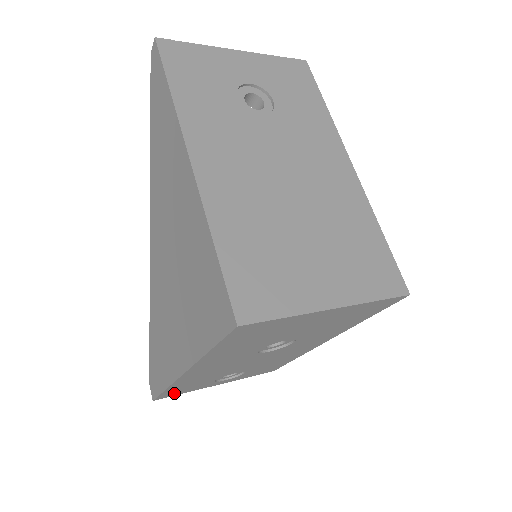
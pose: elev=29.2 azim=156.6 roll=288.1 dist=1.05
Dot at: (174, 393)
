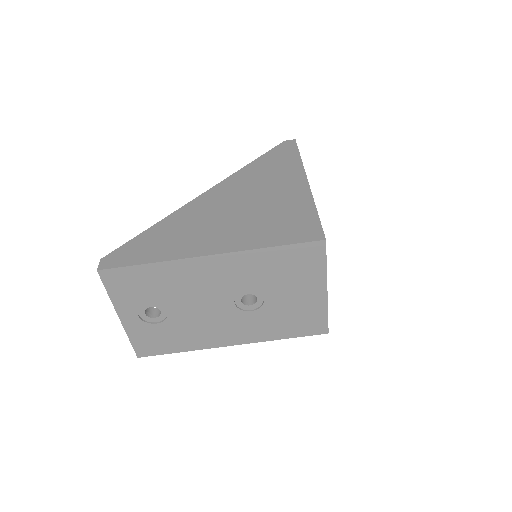
Dot at: (118, 281)
